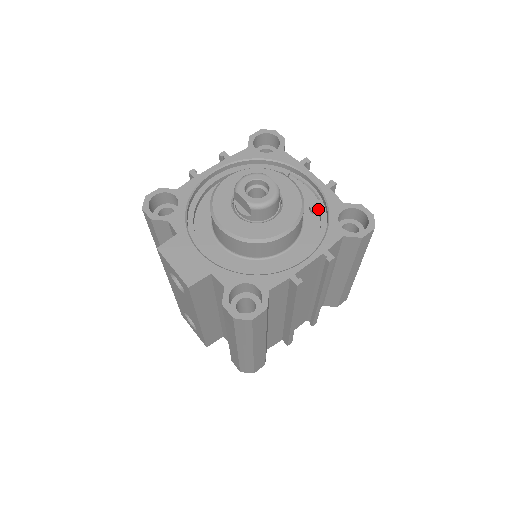
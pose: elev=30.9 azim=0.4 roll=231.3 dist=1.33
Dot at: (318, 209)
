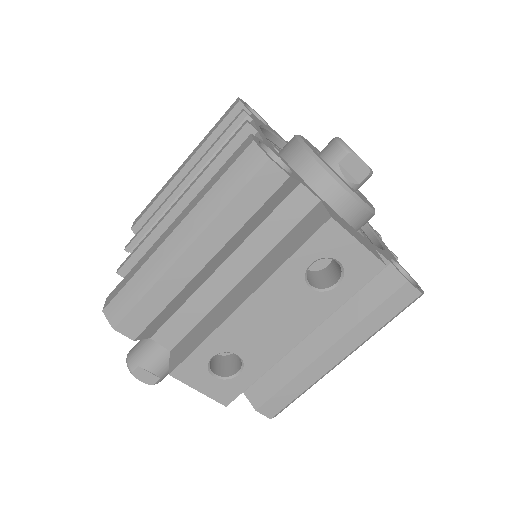
Dot at: occluded
